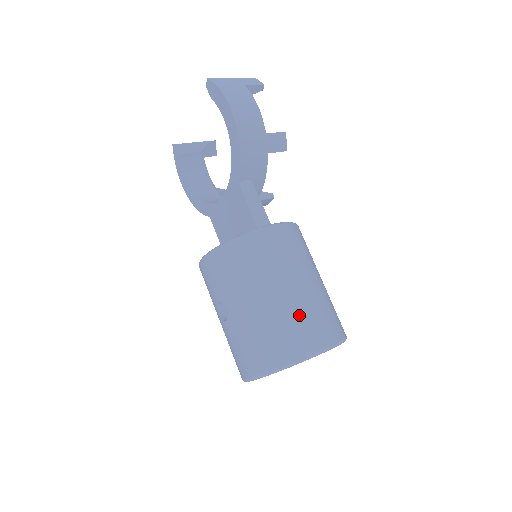
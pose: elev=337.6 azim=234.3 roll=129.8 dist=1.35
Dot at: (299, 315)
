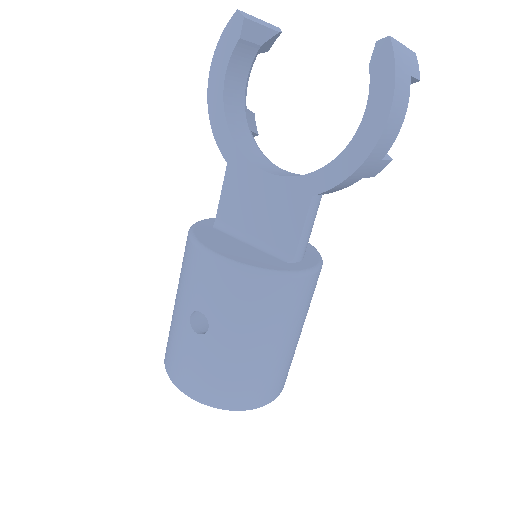
Dot at: (276, 370)
